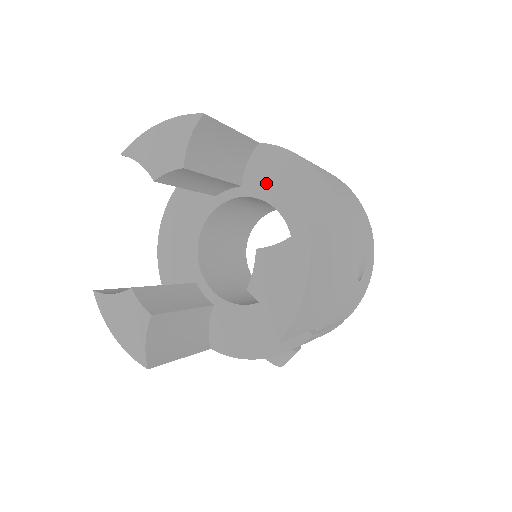
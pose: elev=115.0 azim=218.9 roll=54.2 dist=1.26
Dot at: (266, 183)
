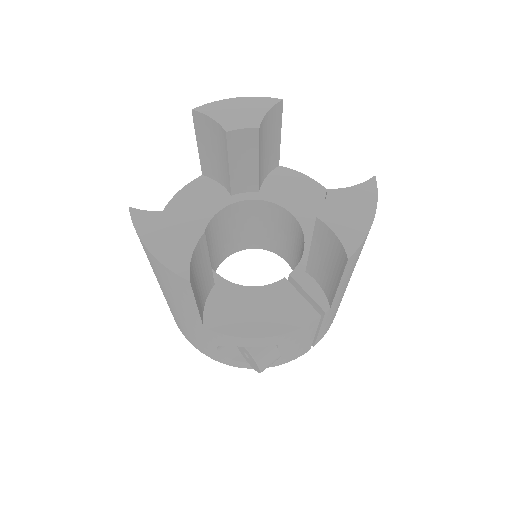
Dot at: (283, 193)
